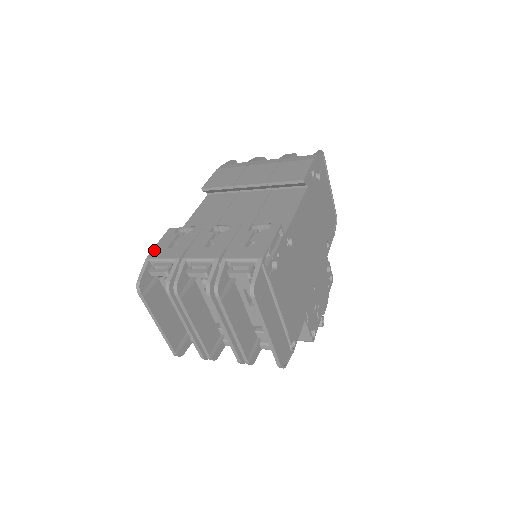
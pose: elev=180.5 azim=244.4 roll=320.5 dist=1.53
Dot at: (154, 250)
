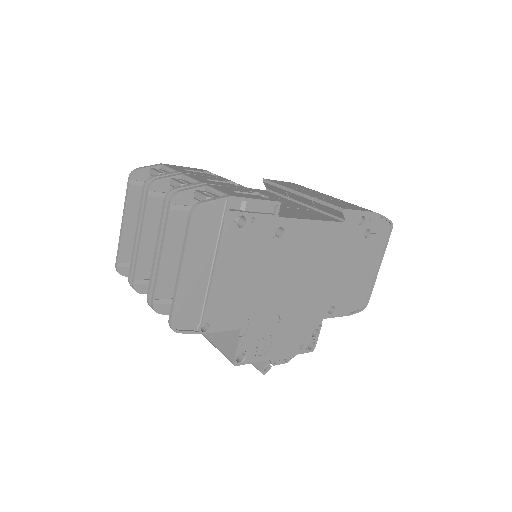
Dot at: (174, 165)
